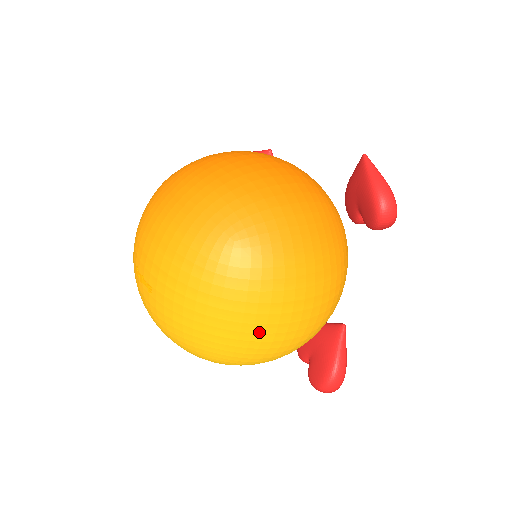
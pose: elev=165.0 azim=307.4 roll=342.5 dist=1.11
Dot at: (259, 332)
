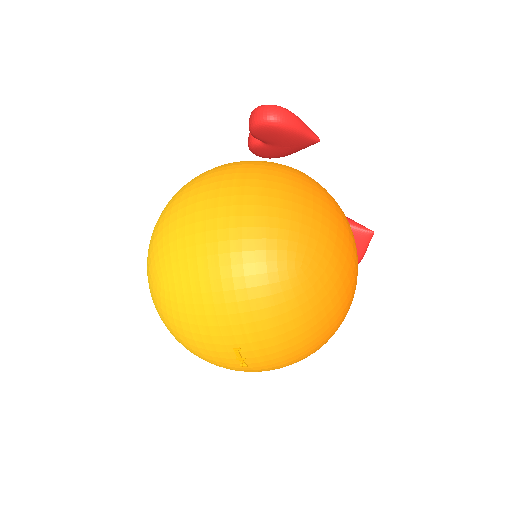
Dot at: occluded
